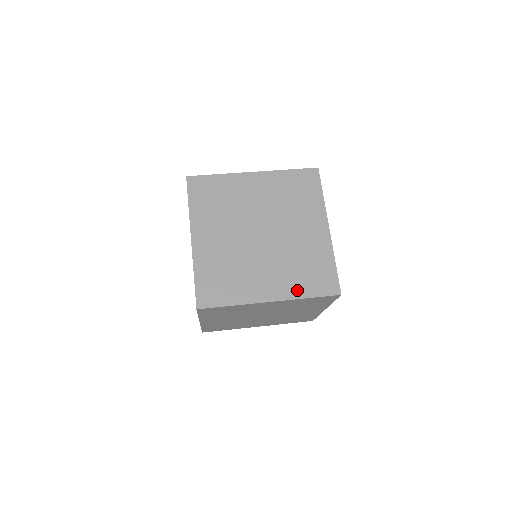
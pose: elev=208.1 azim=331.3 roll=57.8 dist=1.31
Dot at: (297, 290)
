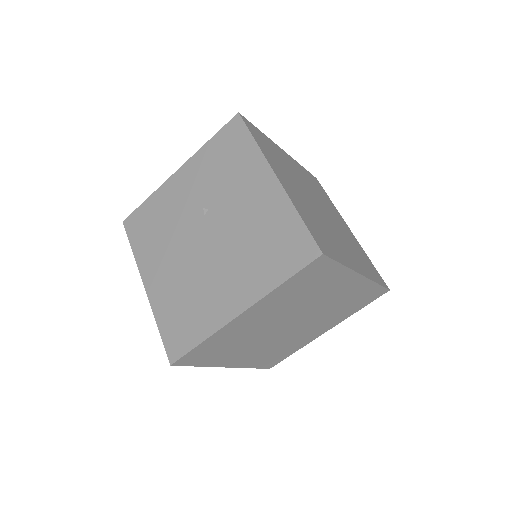
Dot at: (253, 363)
